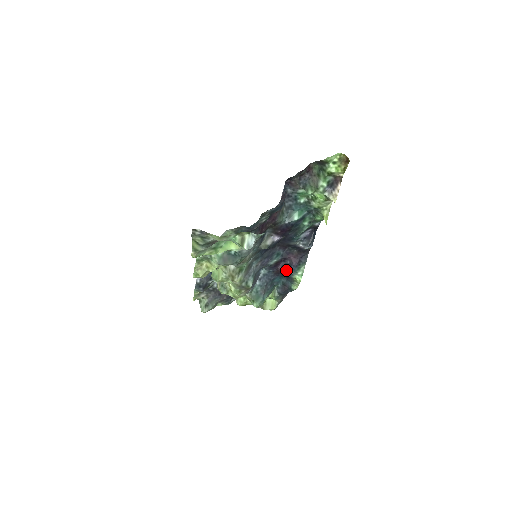
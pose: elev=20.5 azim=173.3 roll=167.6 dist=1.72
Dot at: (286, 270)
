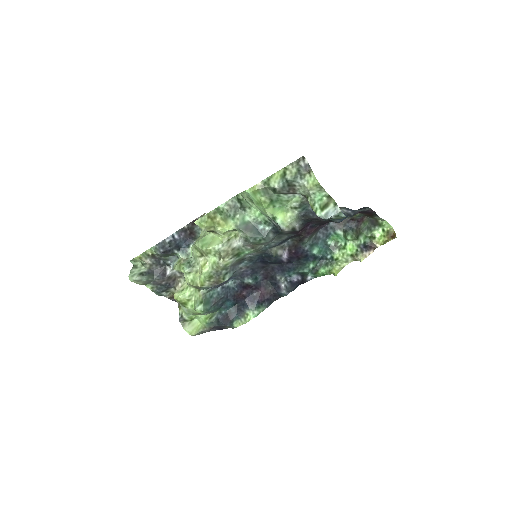
Dot at: (246, 300)
